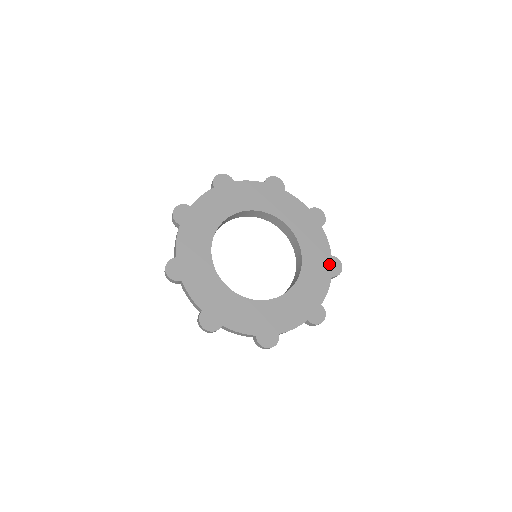
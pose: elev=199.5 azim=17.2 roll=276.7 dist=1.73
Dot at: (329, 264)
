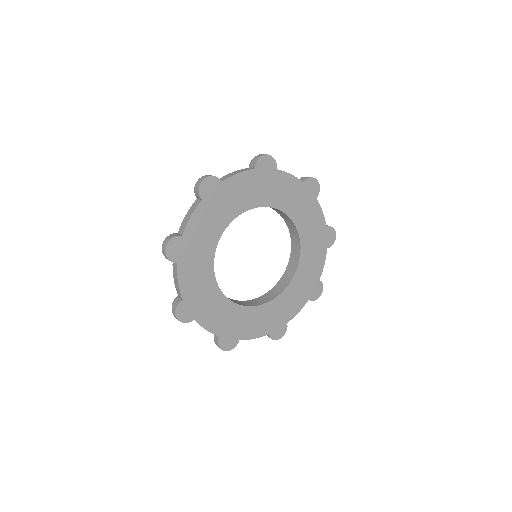
Dot at: (307, 192)
